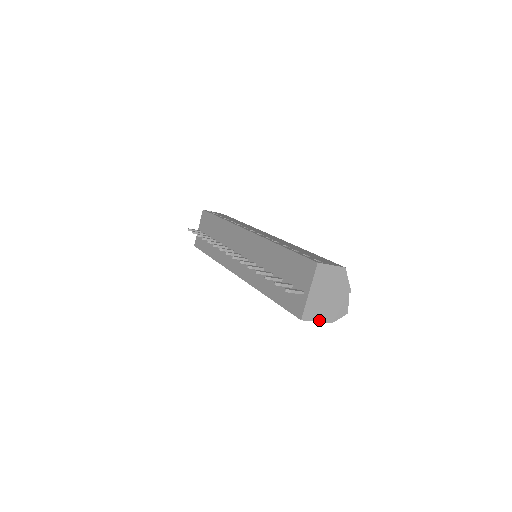
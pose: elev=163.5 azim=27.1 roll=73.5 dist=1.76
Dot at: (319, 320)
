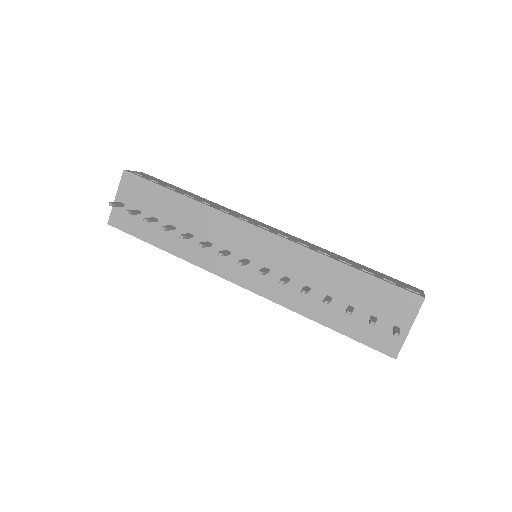
Dot at: occluded
